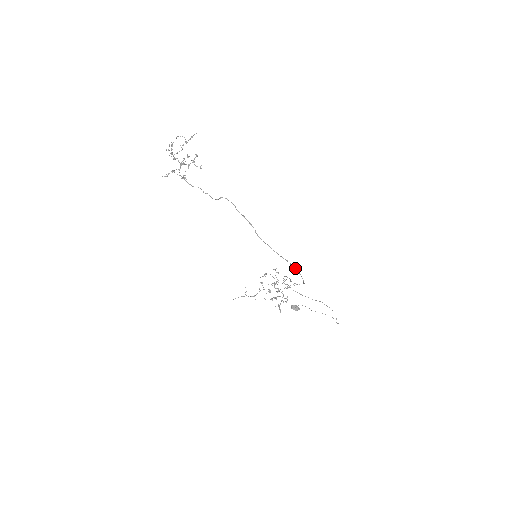
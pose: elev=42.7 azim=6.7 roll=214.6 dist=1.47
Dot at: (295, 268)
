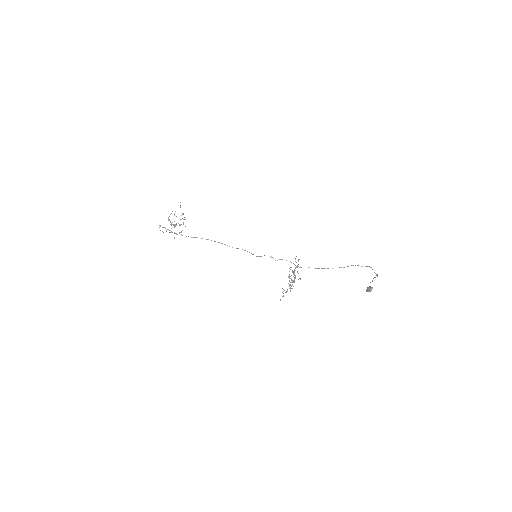
Dot at: (207, 239)
